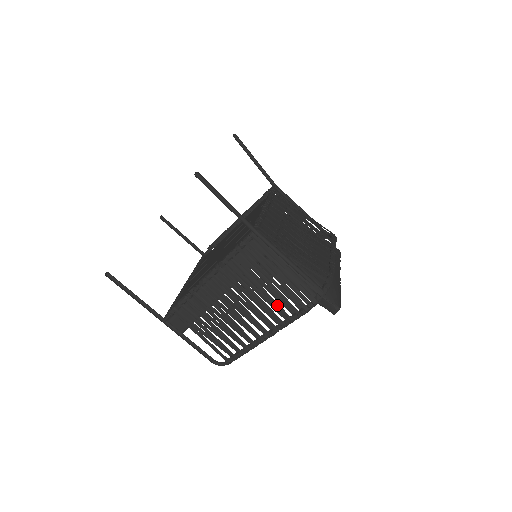
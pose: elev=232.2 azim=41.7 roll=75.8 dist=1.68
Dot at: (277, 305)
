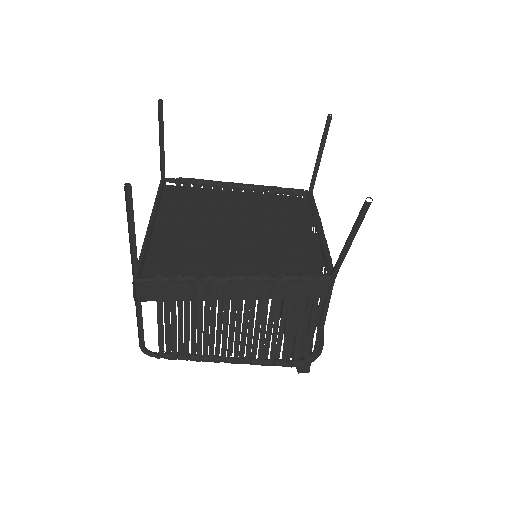
Dot at: (274, 345)
